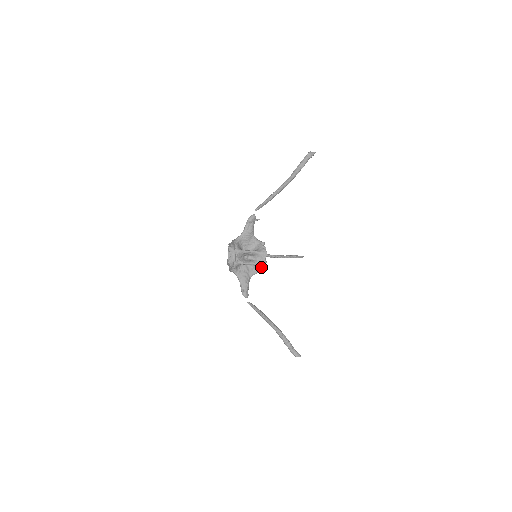
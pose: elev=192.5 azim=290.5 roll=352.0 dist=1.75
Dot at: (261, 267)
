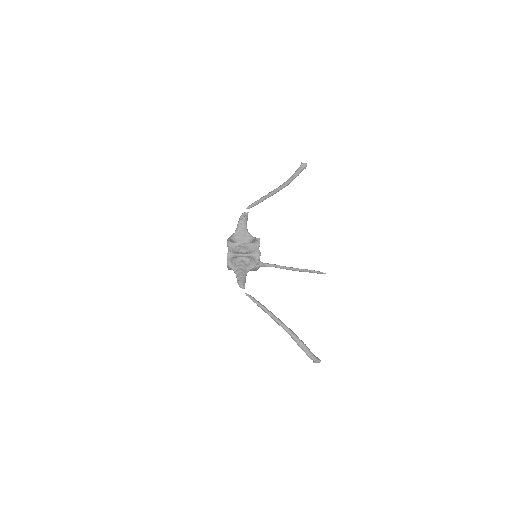
Dot at: (256, 258)
